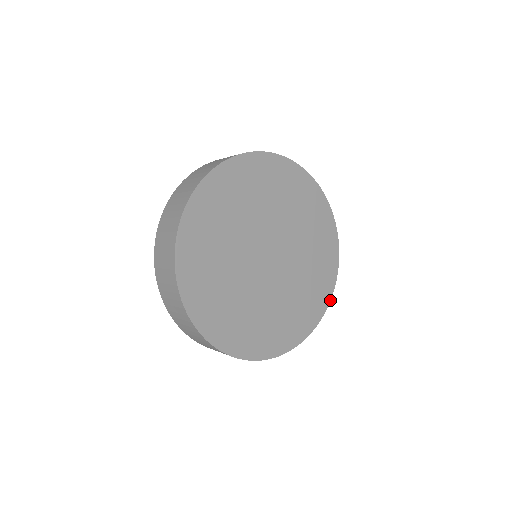
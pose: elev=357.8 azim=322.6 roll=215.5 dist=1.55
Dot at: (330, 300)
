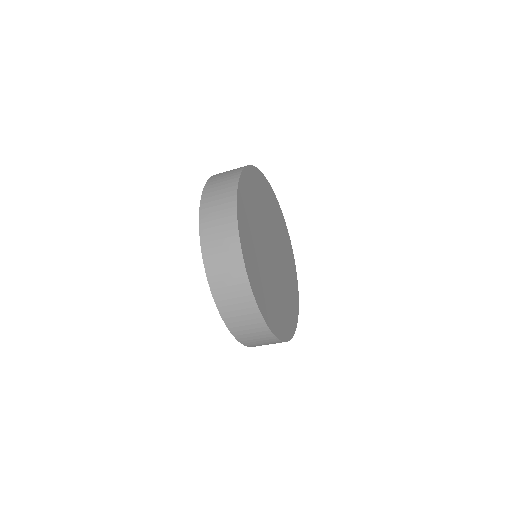
Dot at: (285, 341)
